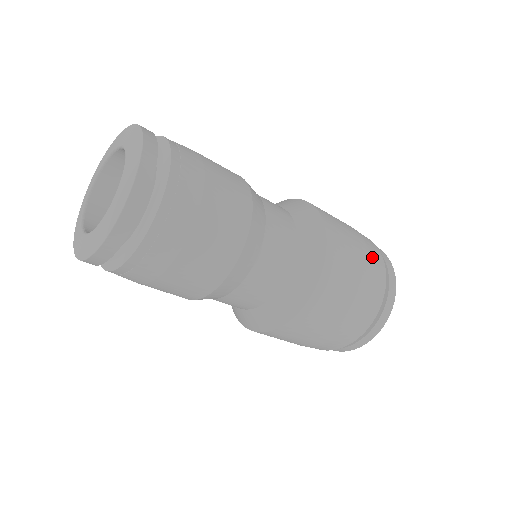
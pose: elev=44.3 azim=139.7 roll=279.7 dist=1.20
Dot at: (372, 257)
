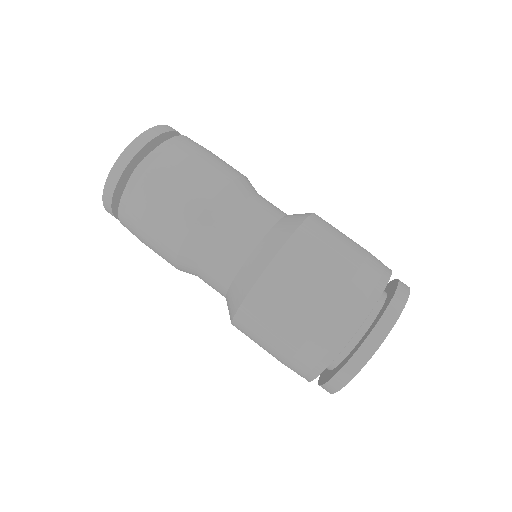
Dot at: occluded
